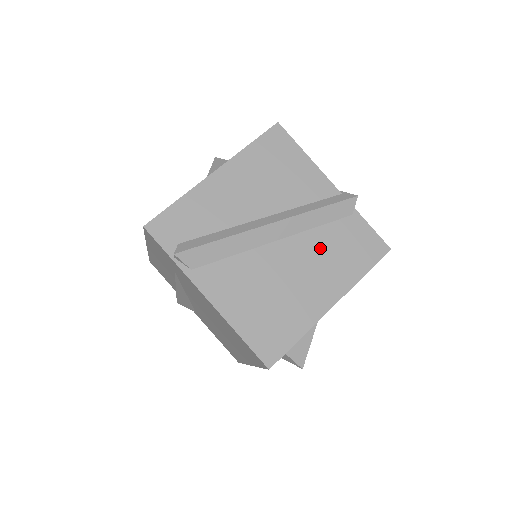
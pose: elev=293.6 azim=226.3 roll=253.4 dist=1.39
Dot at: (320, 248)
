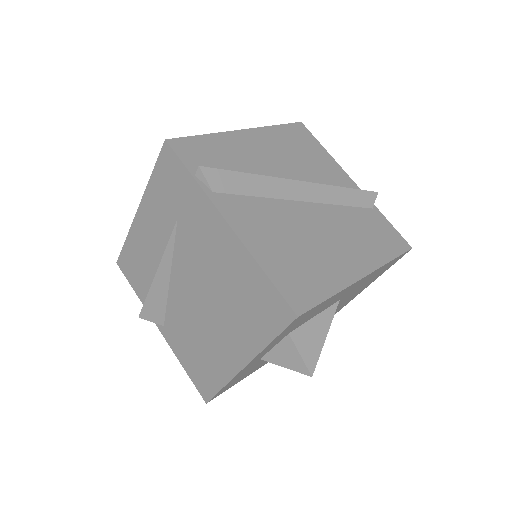
Dot at: (346, 223)
